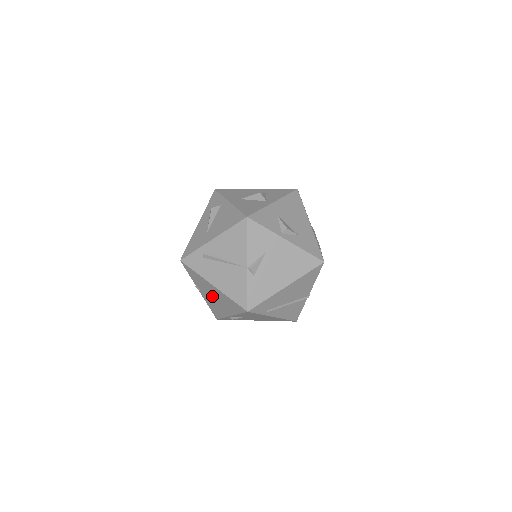
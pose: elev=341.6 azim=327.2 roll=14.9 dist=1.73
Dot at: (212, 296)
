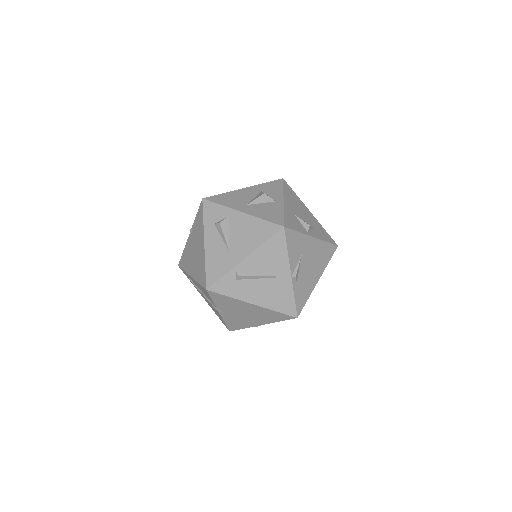
Dot at: (242, 313)
